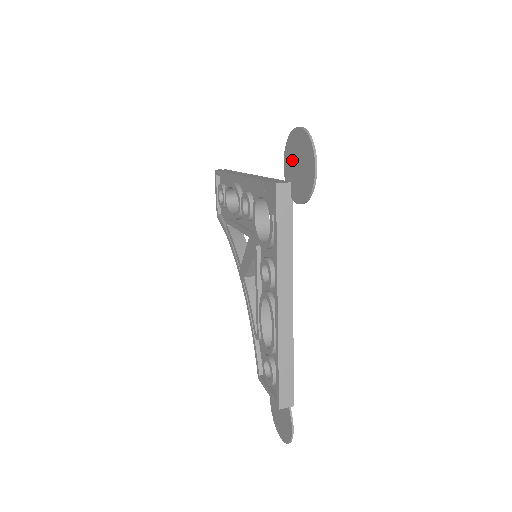
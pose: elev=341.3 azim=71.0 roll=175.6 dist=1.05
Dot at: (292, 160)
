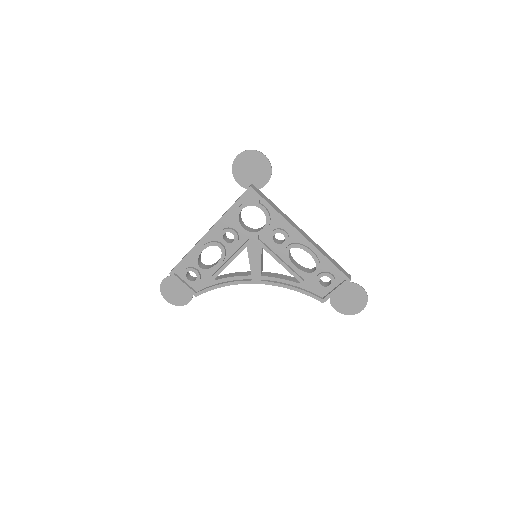
Dot at: (244, 174)
